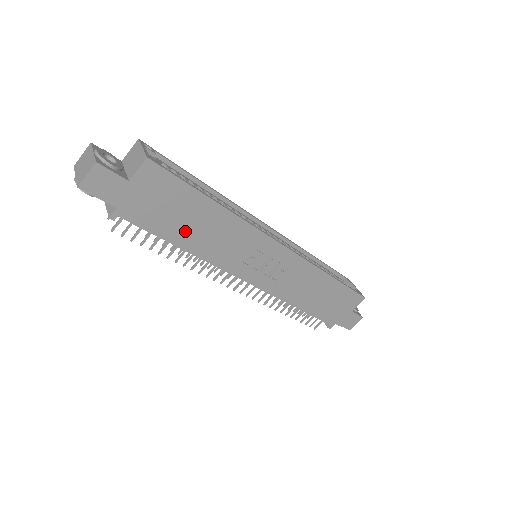
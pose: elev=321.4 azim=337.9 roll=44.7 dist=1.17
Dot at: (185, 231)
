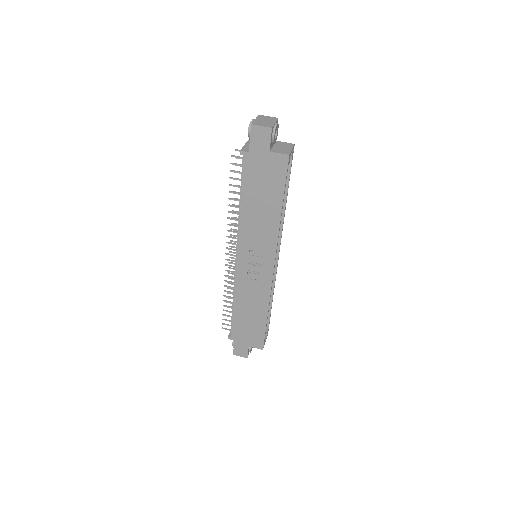
Dot at: (254, 200)
